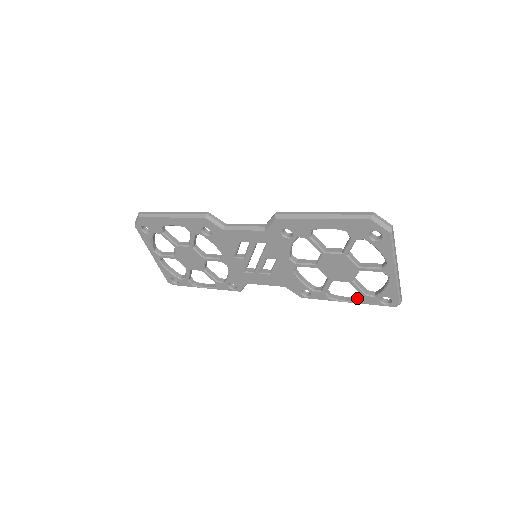
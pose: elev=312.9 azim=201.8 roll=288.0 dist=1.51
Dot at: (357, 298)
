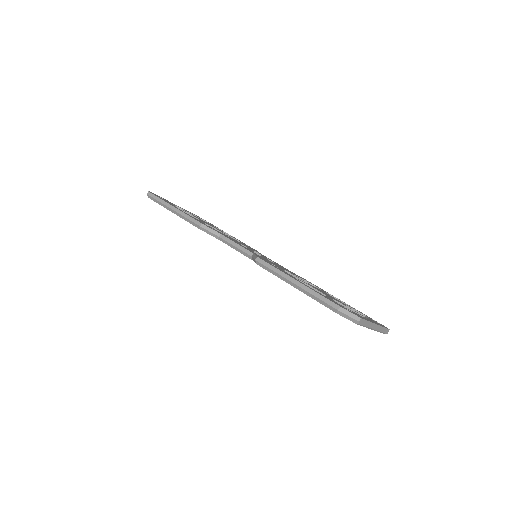
Dot at: occluded
